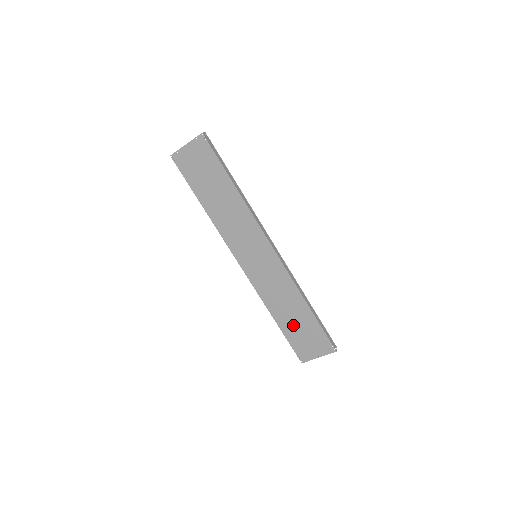
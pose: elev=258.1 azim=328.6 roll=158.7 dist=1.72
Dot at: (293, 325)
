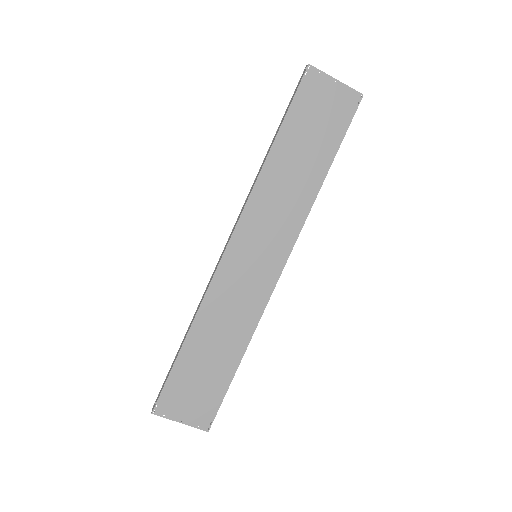
Dot at: (199, 363)
